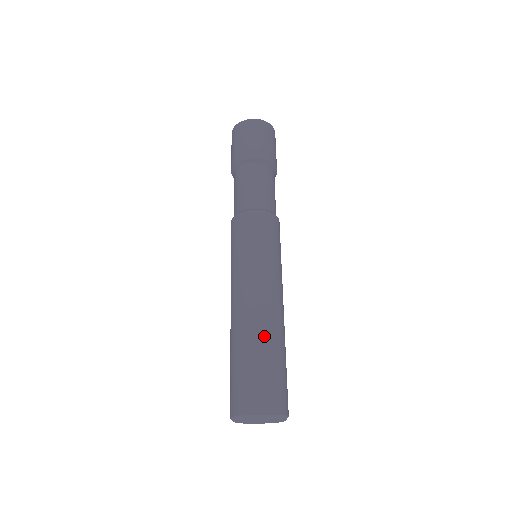
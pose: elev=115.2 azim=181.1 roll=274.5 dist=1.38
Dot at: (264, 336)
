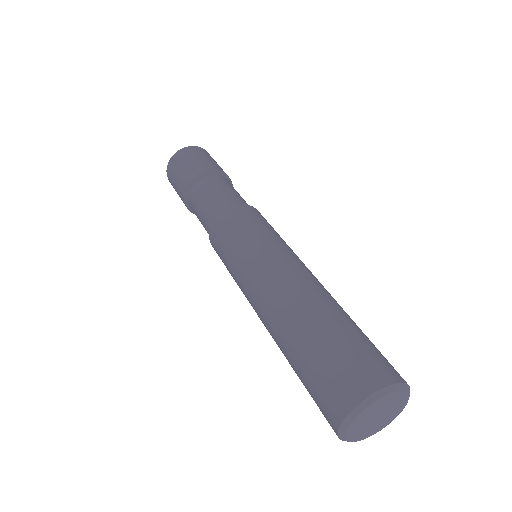
Dot at: (331, 305)
